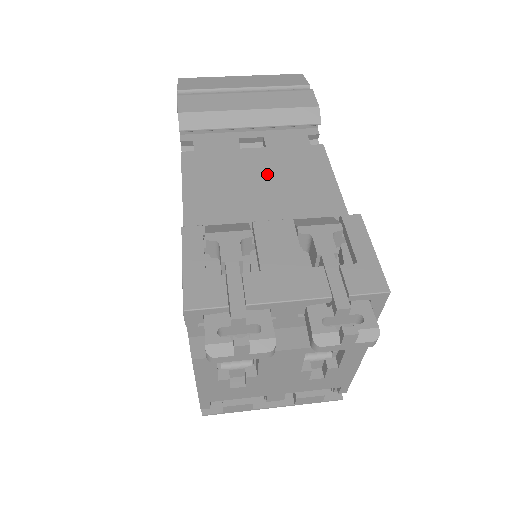
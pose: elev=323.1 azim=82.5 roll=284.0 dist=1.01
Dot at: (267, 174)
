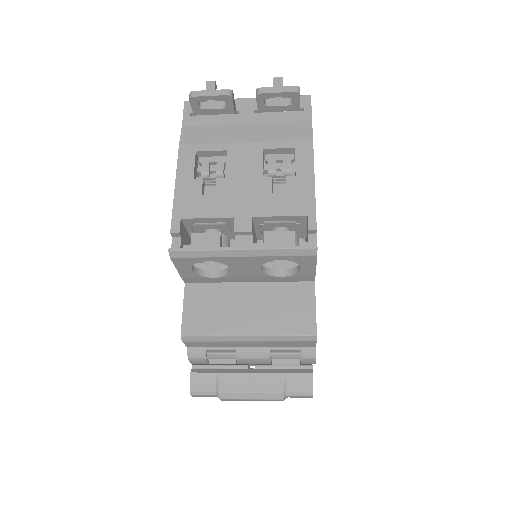
Dot at: occluded
